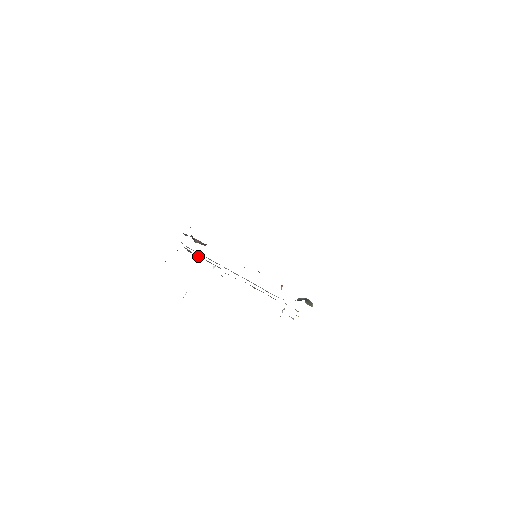
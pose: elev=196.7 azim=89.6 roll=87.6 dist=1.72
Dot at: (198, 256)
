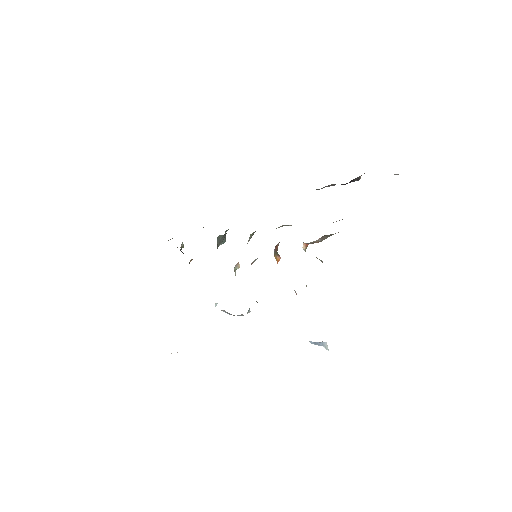
Dot at: occluded
